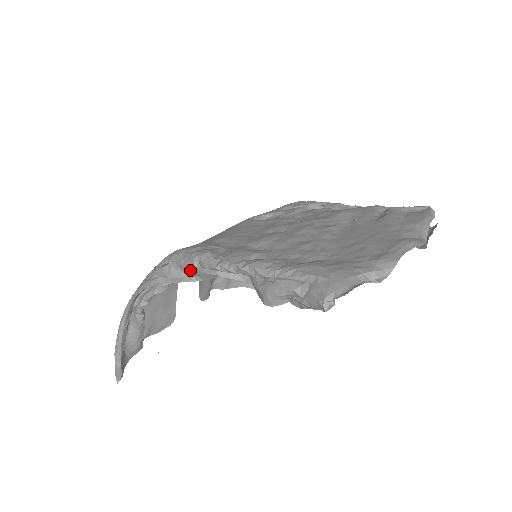
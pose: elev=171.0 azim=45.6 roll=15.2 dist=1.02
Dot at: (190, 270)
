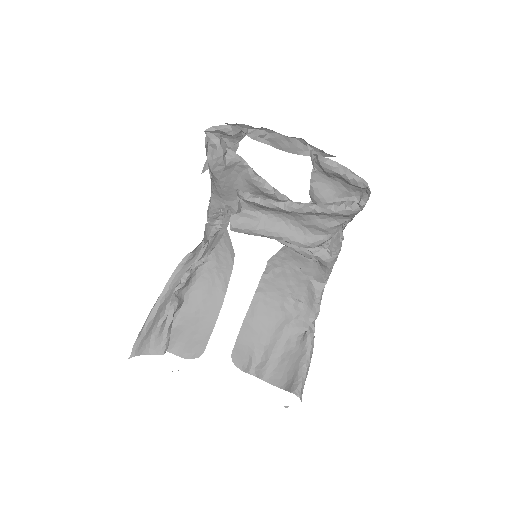
Dot at: (204, 234)
